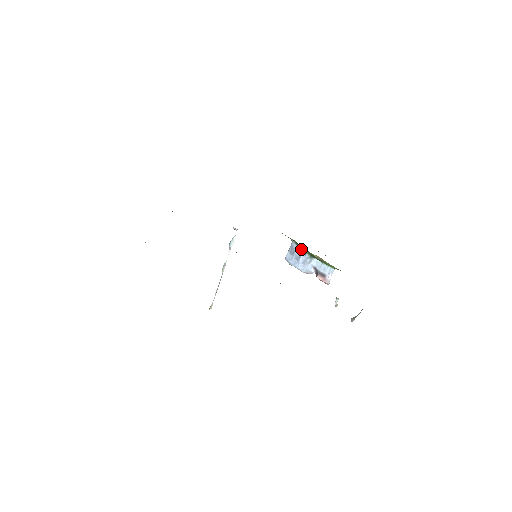
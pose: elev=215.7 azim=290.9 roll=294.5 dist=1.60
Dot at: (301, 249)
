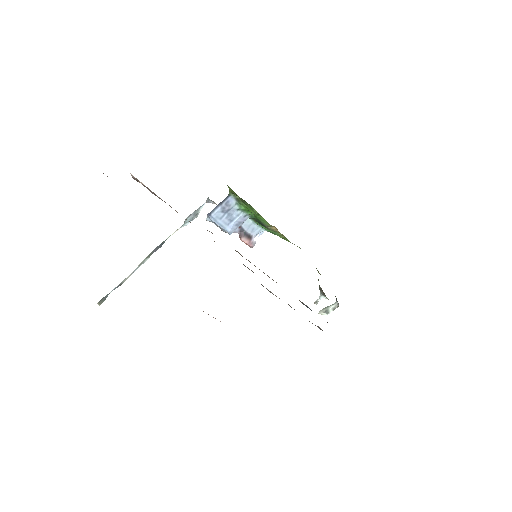
Dot at: (243, 209)
